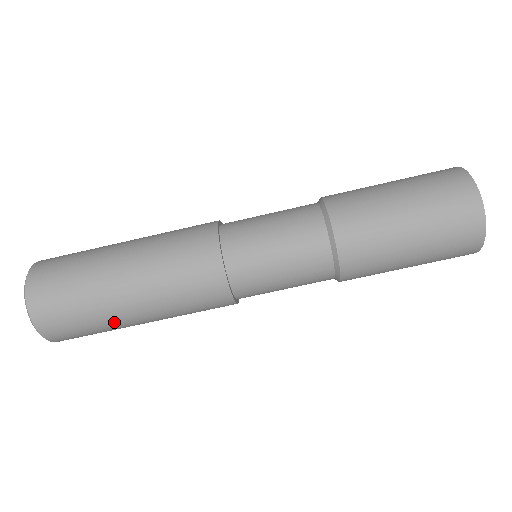
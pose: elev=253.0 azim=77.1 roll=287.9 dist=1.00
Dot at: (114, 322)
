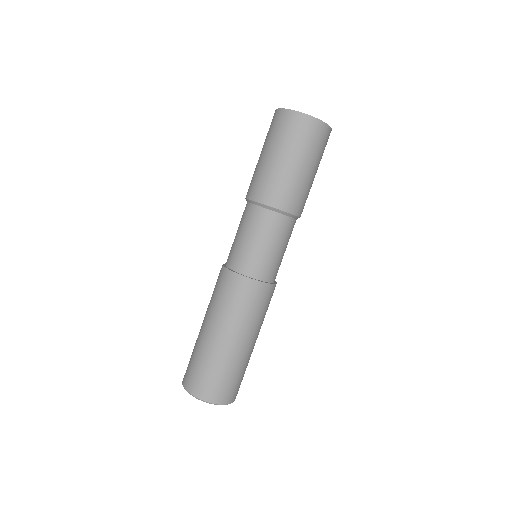
Dot at: occluded
